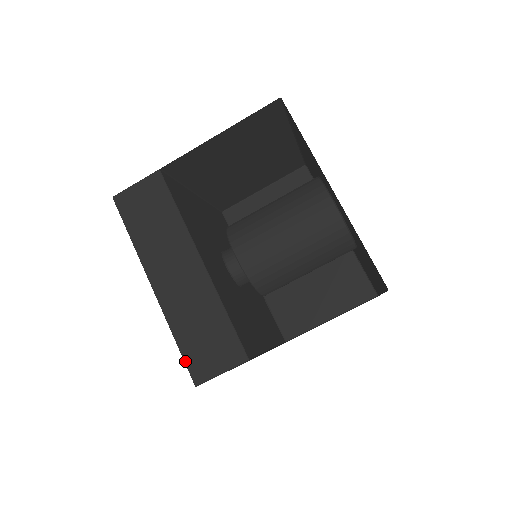
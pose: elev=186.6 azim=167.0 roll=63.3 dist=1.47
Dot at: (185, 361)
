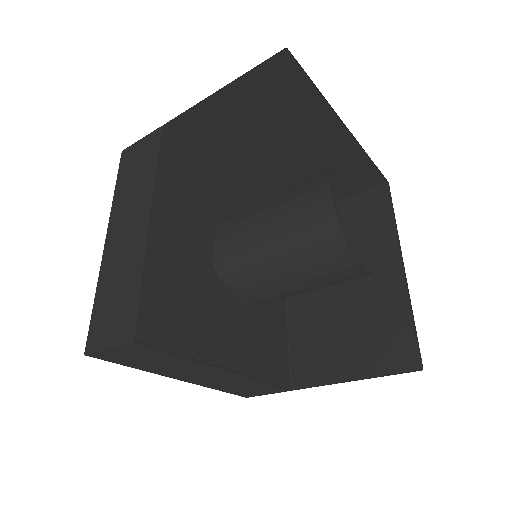
Dot at: (90, 323)
